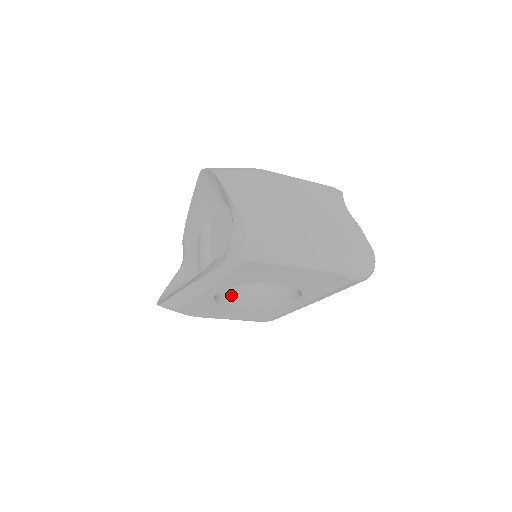
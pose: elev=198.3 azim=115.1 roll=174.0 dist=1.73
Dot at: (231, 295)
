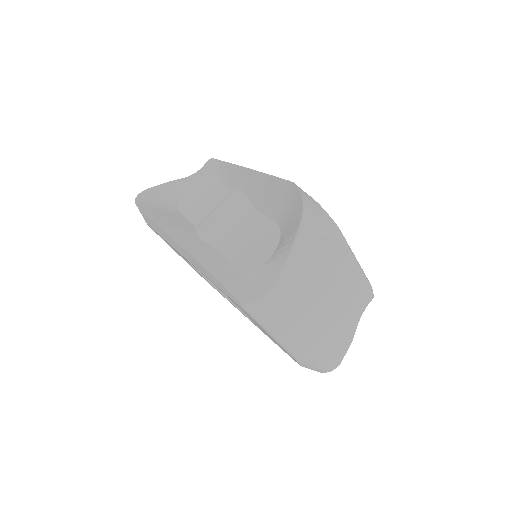
Dot at: occluded
